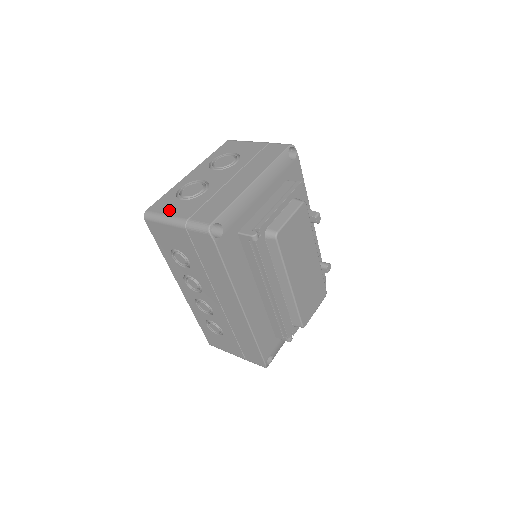
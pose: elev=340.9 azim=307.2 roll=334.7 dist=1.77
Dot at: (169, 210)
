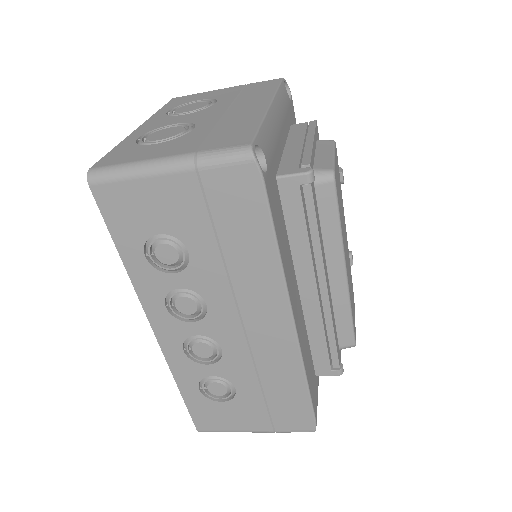
Dot at: (142, 155)
